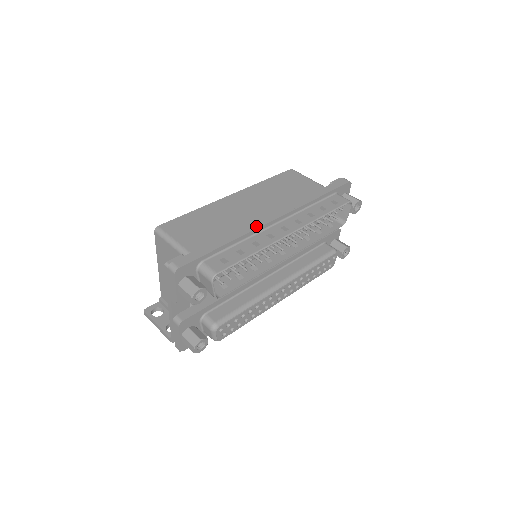
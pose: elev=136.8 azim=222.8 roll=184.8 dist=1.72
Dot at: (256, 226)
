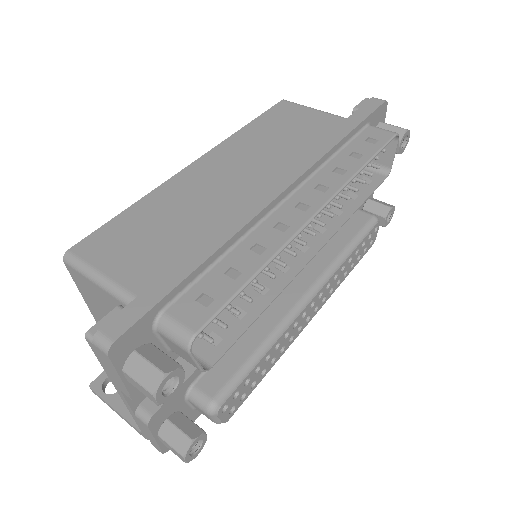
Dot at: (250, 214)
